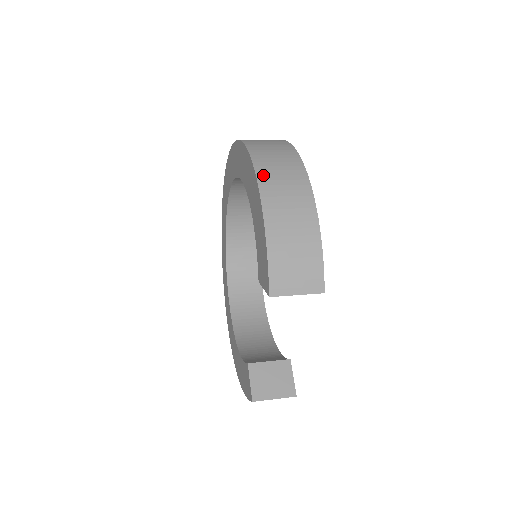
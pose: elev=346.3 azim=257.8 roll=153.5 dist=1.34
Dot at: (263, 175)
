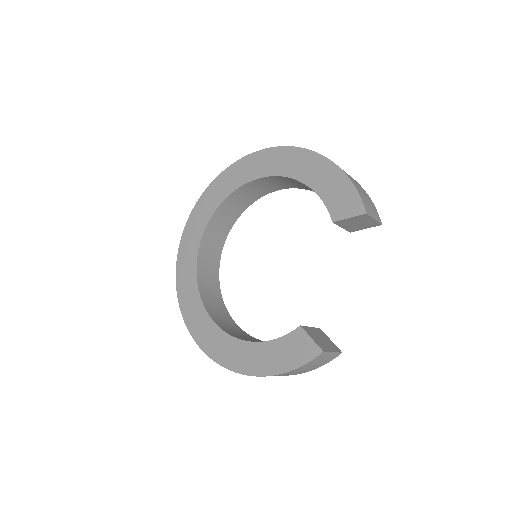
Dot at: occluded
